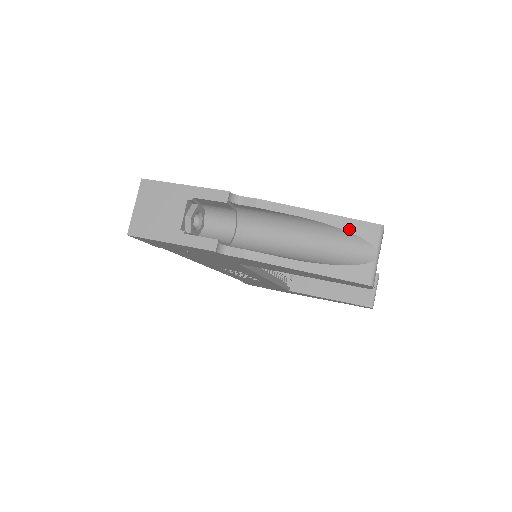
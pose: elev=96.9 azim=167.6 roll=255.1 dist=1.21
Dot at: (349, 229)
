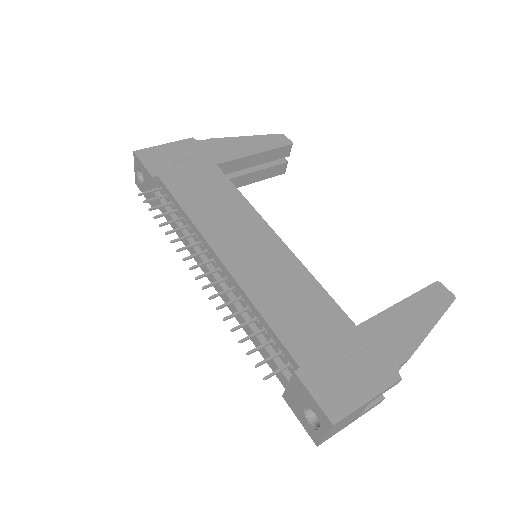
Dot at: occluded
